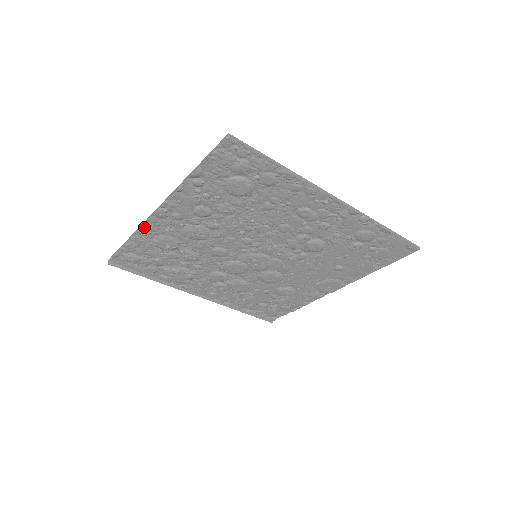
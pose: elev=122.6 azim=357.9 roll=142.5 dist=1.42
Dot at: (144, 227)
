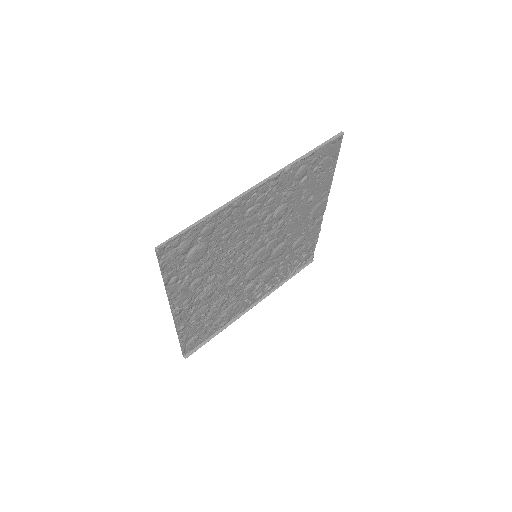
Dot at: (178, 326)
